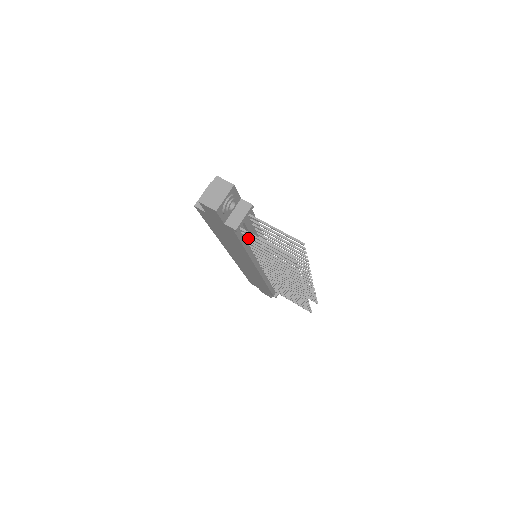
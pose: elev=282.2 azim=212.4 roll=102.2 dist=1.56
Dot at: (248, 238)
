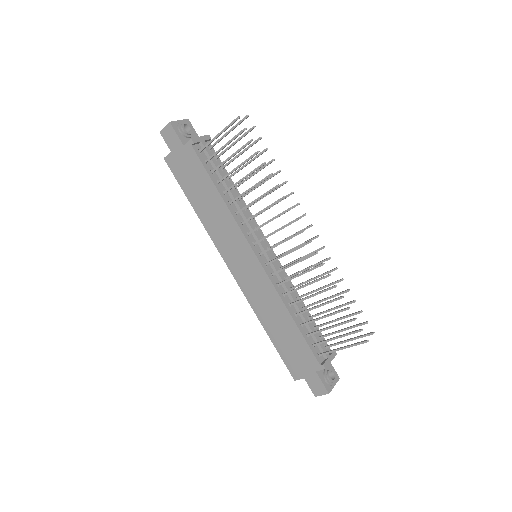
Dot at: (214, 169)
